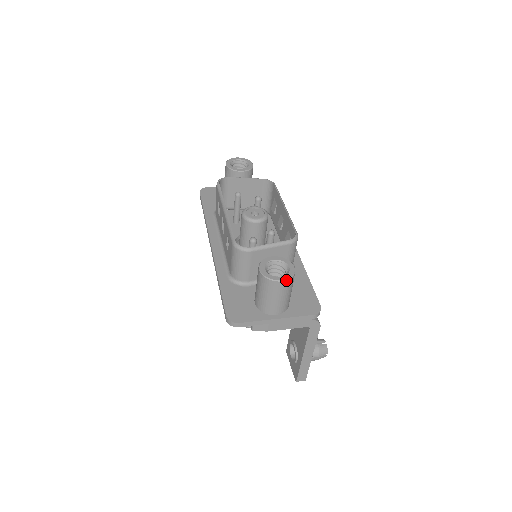
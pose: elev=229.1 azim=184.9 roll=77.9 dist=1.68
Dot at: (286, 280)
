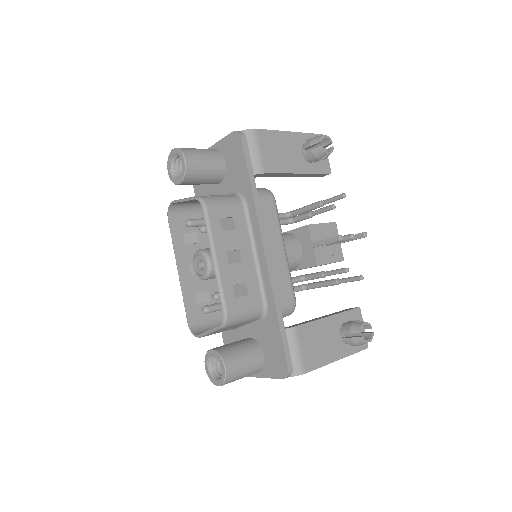
Dot at: occluded
